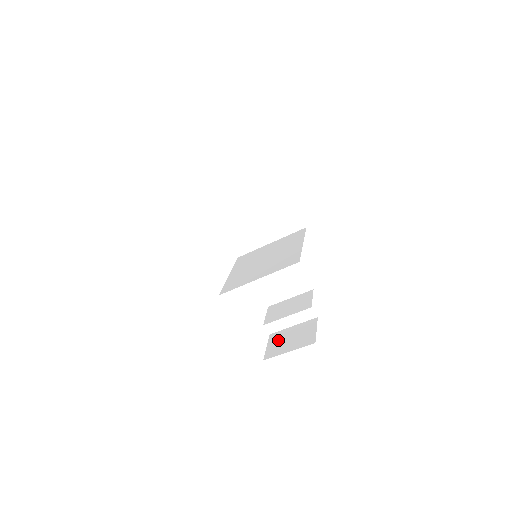
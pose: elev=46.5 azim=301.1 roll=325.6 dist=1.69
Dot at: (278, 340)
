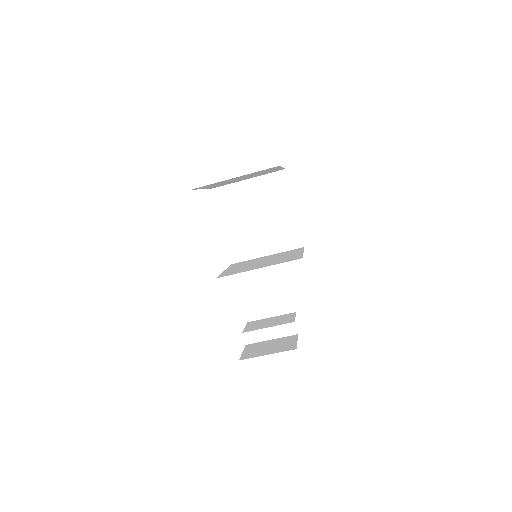
Dot at: (255, 348)
